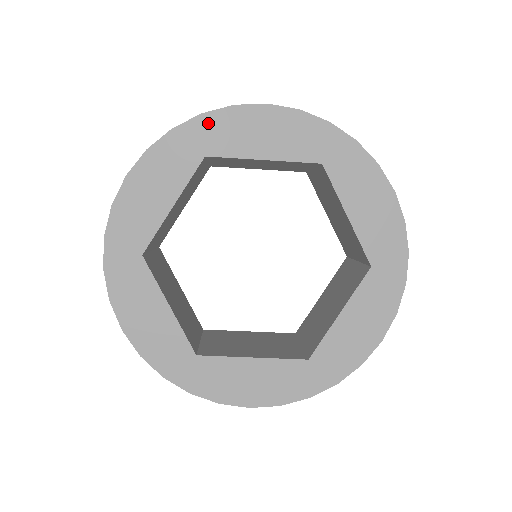
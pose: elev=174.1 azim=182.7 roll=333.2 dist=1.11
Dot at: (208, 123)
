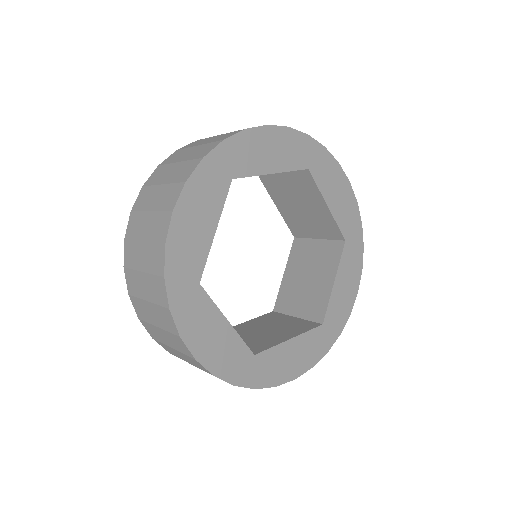
Dot at: (323, 155)
